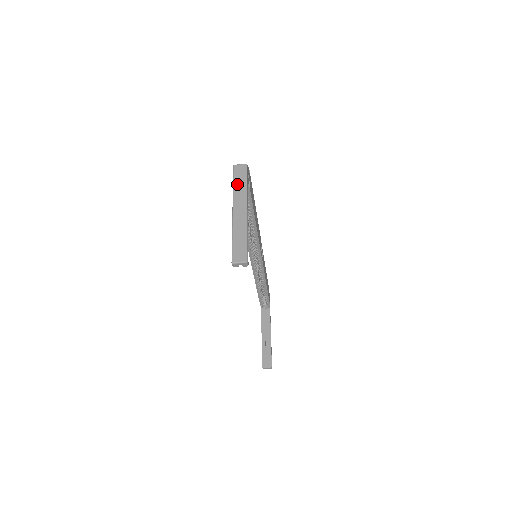
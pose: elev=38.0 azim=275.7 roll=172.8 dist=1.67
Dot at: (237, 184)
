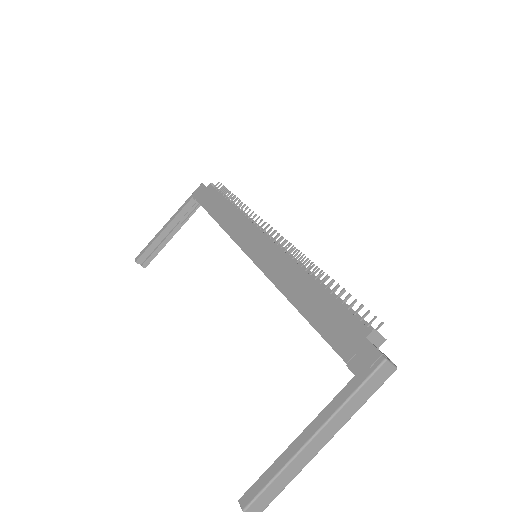
Dot at: (358, 398)
